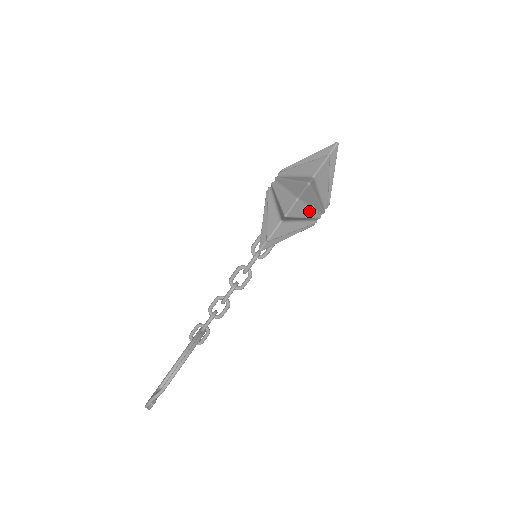
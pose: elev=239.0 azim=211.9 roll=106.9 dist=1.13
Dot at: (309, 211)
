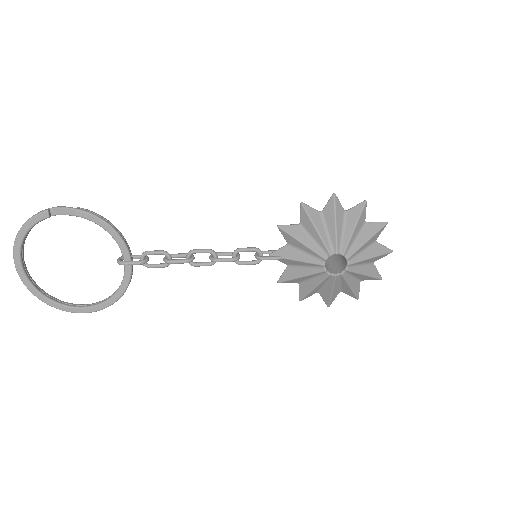
Dot at: (340, 232)
